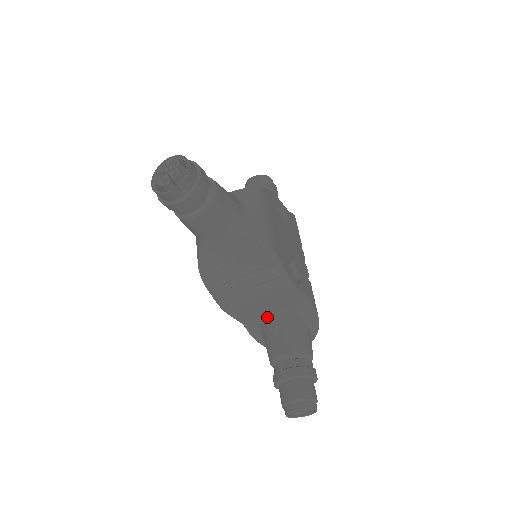
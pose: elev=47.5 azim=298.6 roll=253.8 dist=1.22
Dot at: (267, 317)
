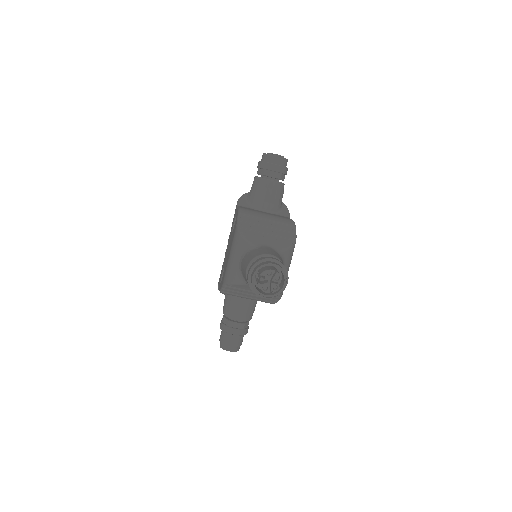
Dot at: occluded
